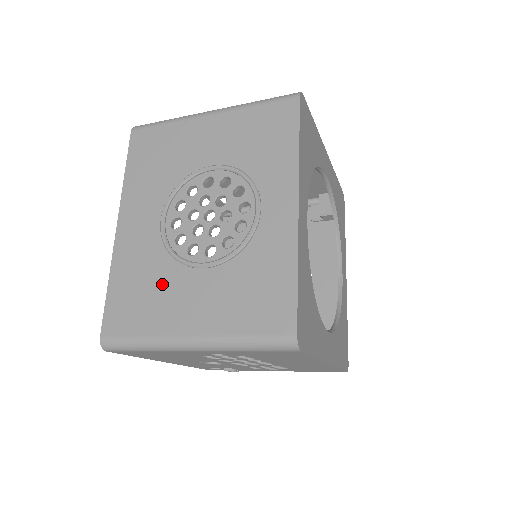
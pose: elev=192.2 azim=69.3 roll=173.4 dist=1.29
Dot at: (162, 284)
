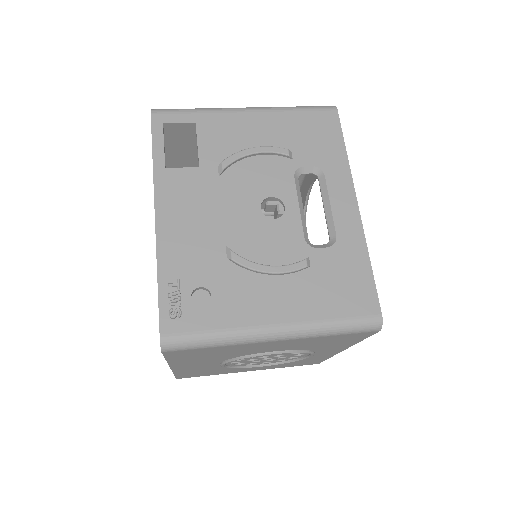
Dot at: occluded
